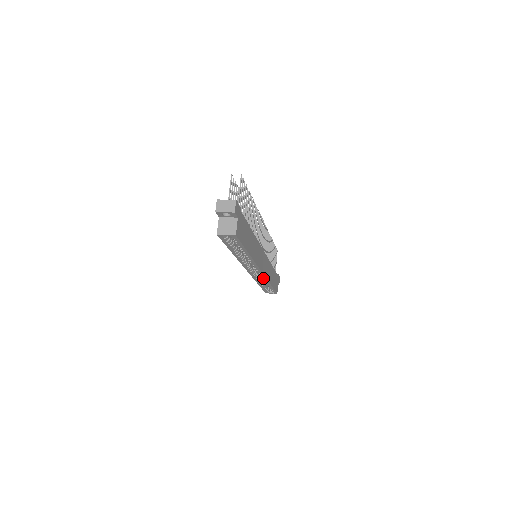
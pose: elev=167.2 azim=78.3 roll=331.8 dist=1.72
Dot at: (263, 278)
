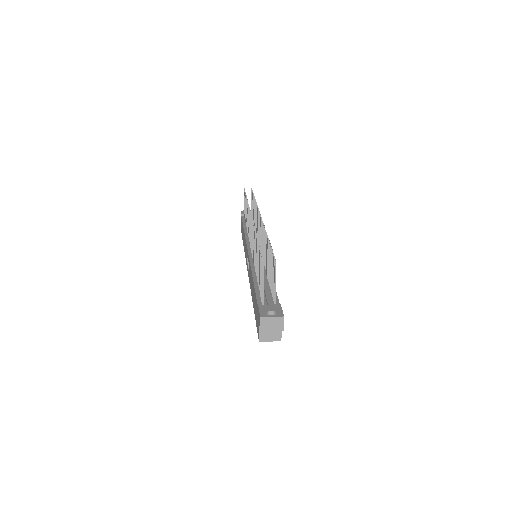
Dot at: occluded
